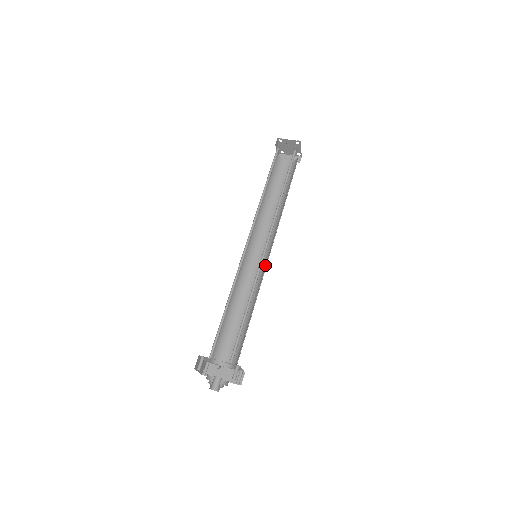
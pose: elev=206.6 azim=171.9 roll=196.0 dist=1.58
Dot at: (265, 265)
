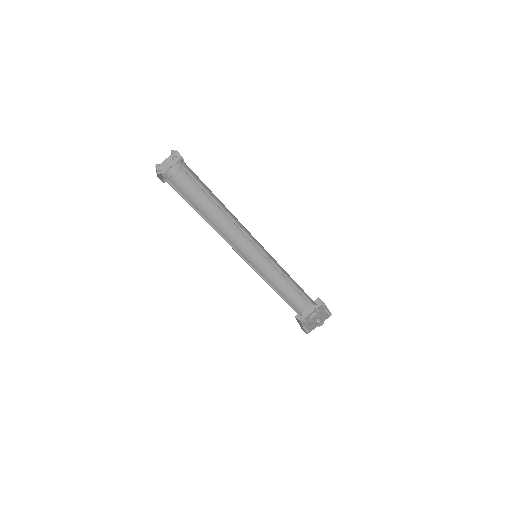
Dot at: (264, 251)
